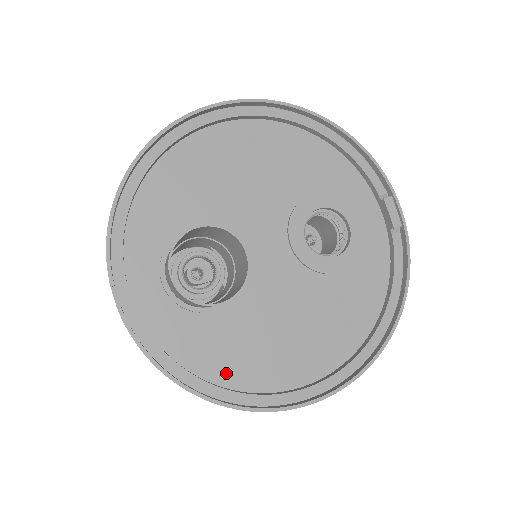
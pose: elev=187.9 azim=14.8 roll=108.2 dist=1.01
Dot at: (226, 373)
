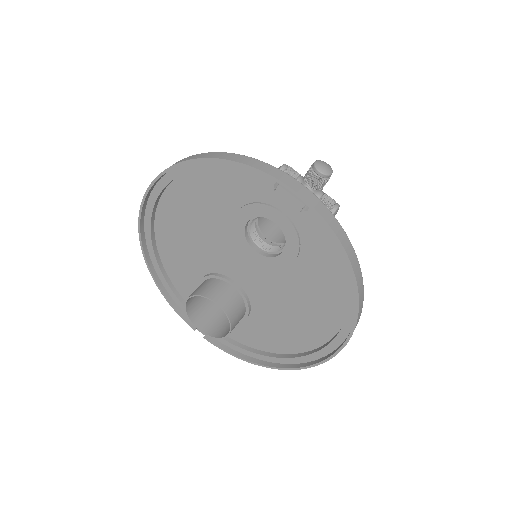
Dot at: (280, 347)
